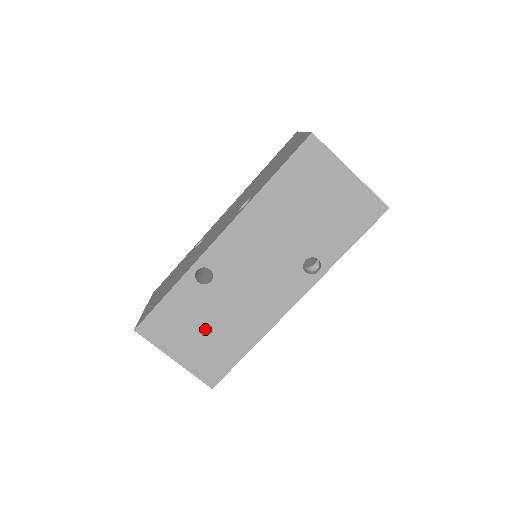
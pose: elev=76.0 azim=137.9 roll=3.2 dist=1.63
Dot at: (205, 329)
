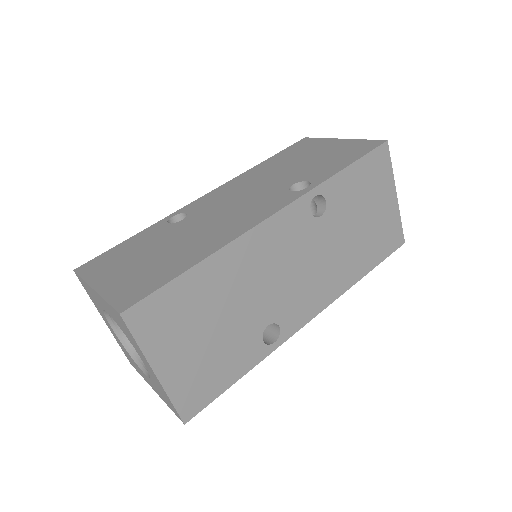
Dot at: (153, 254)
